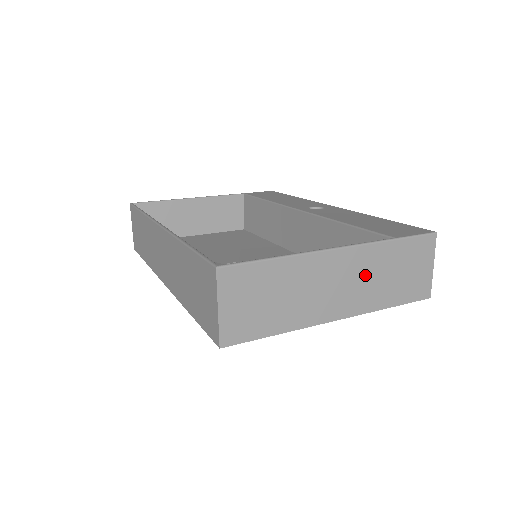
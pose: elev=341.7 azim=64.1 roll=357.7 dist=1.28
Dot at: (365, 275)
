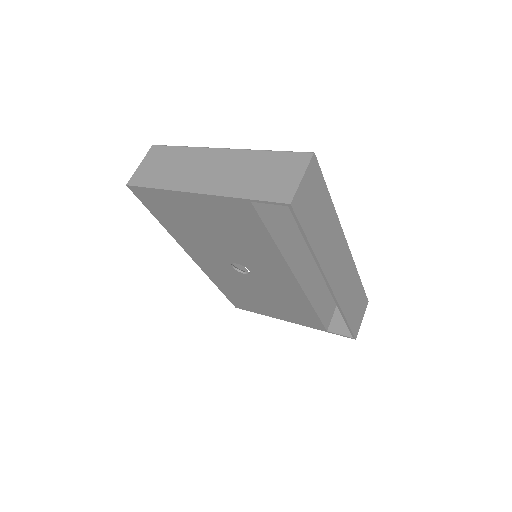
Dot at: (235, 169)
